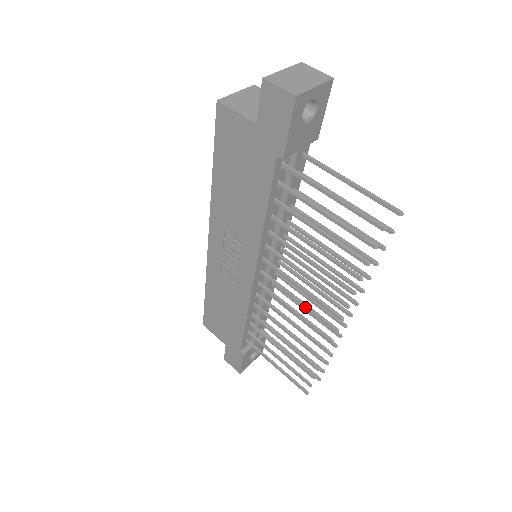
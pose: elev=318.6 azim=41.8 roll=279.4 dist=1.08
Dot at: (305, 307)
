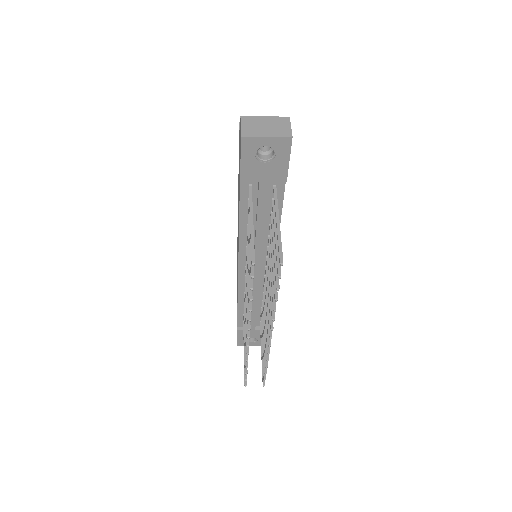
Dot at: (246, 308)
